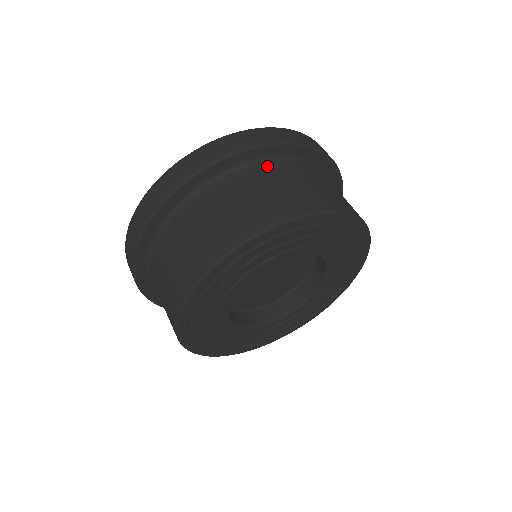
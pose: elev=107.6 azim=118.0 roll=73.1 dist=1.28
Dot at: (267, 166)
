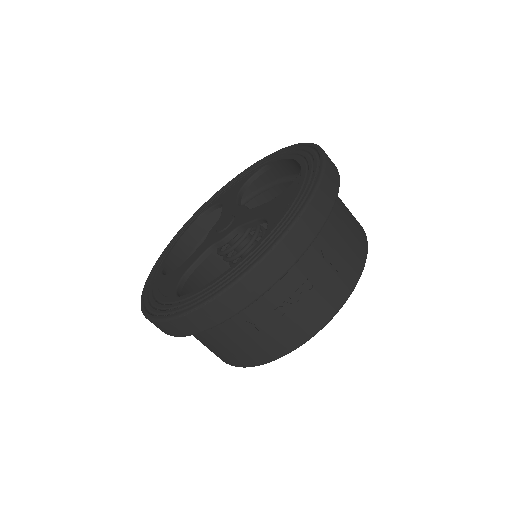
Dot at: (315, 241)
